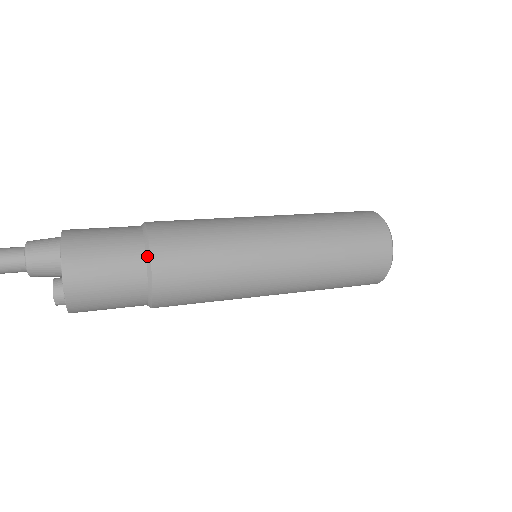
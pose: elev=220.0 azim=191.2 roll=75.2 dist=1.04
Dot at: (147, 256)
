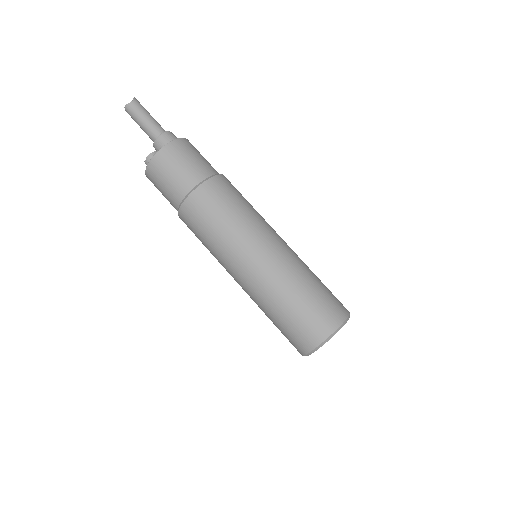
Dot at: (202, 181)
